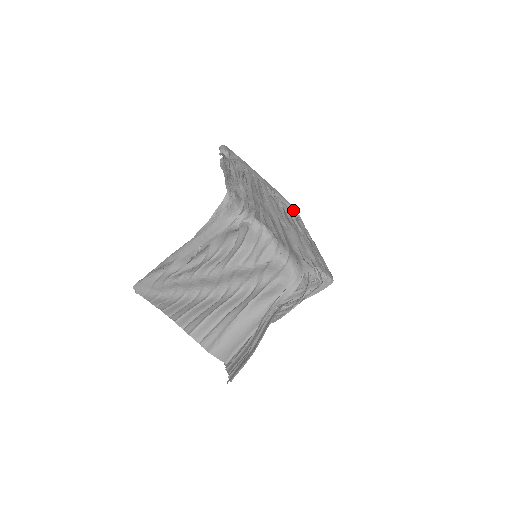
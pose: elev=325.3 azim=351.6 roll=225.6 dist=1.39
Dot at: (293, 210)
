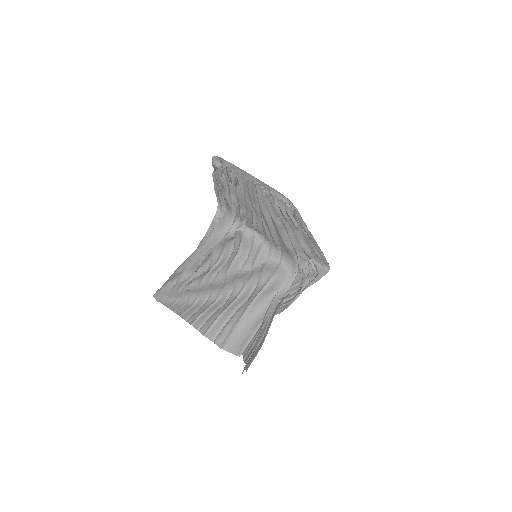
Dot at: (290, 204)
